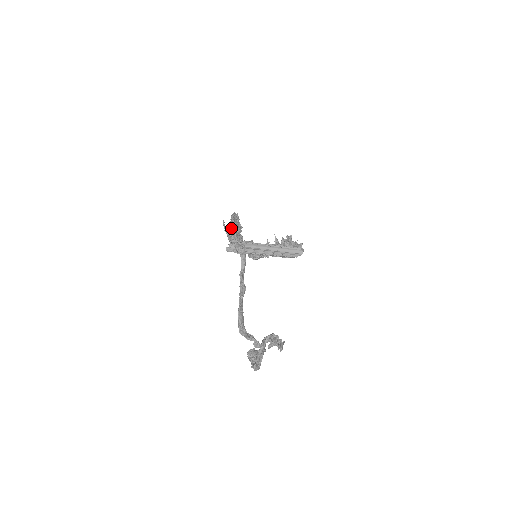
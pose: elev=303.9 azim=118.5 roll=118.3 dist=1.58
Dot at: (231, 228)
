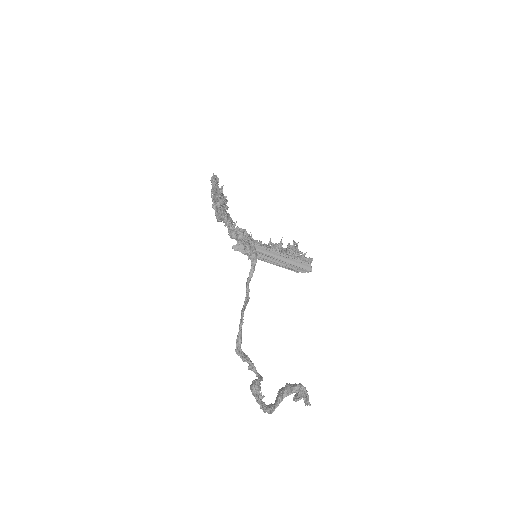
Dot at: (219, 202)
